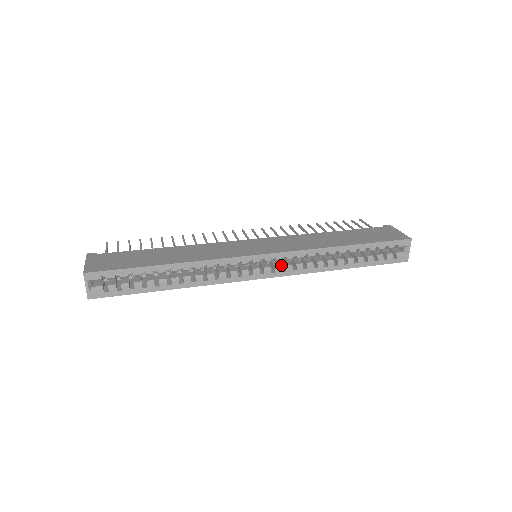
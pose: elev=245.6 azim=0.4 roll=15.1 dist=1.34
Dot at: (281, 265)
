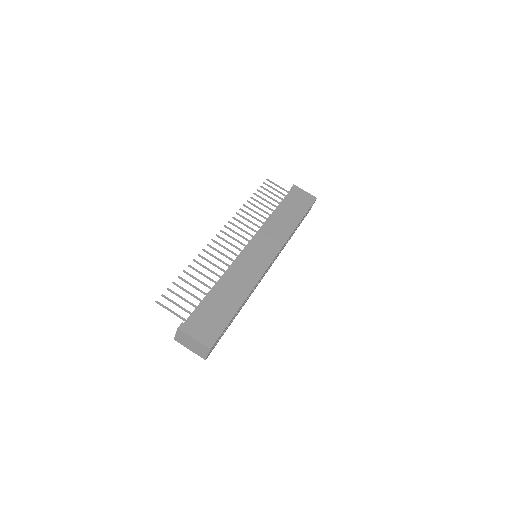
Dot at: occluded
